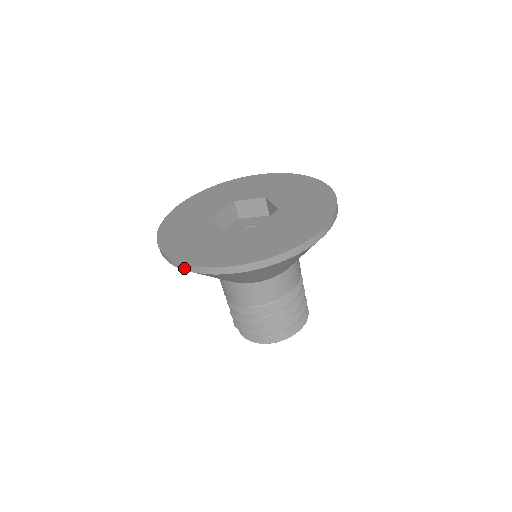
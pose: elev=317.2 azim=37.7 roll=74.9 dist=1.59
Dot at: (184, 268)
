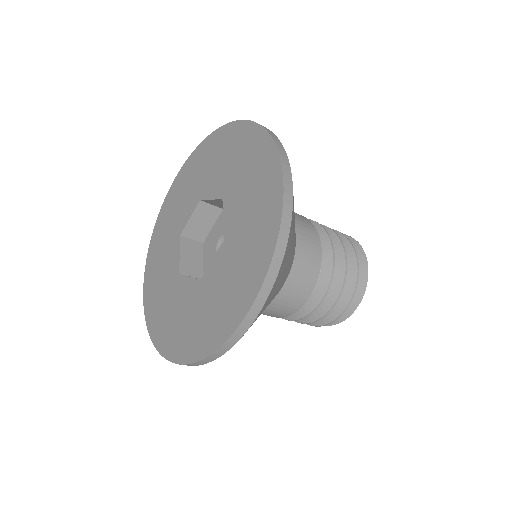
Dot at: (210, 360)
